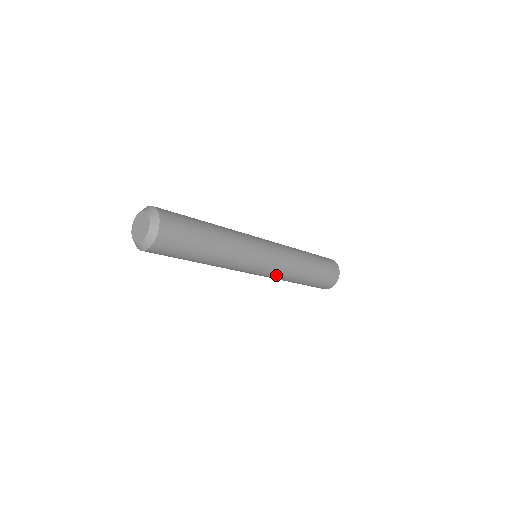
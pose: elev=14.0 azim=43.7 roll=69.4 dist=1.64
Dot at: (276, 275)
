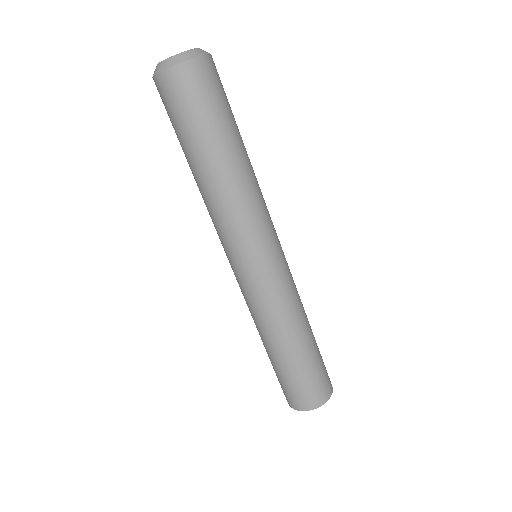
Dot at: (262, 298)
